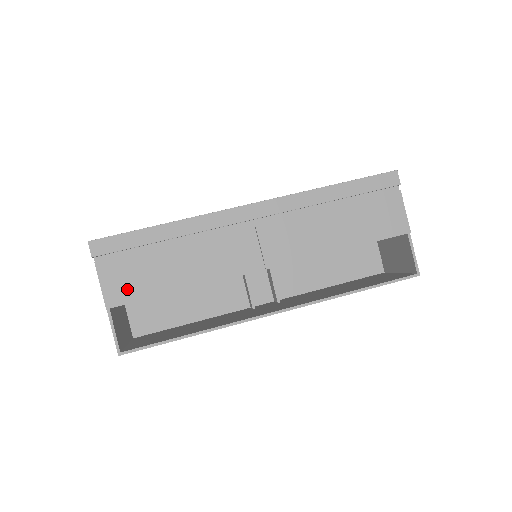
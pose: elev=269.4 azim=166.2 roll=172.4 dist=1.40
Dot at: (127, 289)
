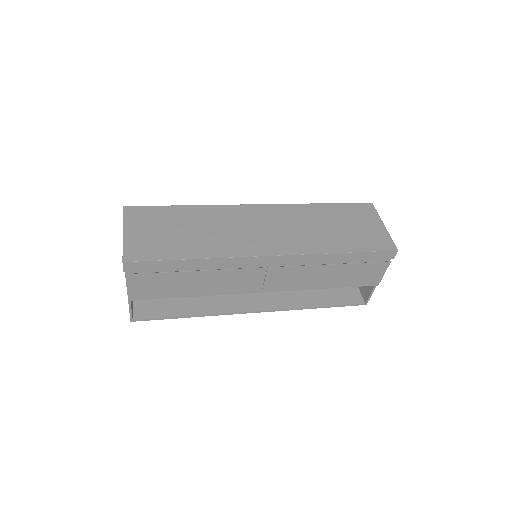
Dot at: (148, 292)
